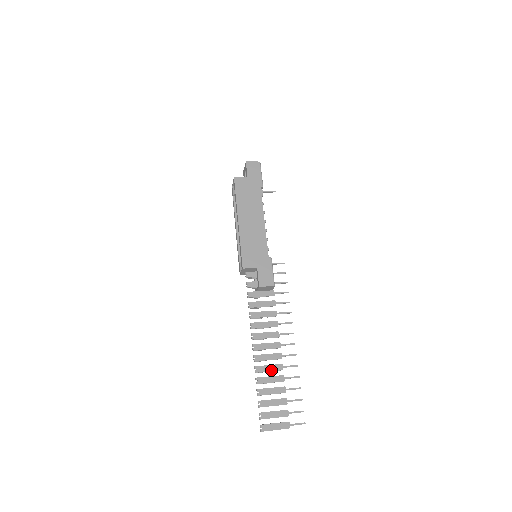
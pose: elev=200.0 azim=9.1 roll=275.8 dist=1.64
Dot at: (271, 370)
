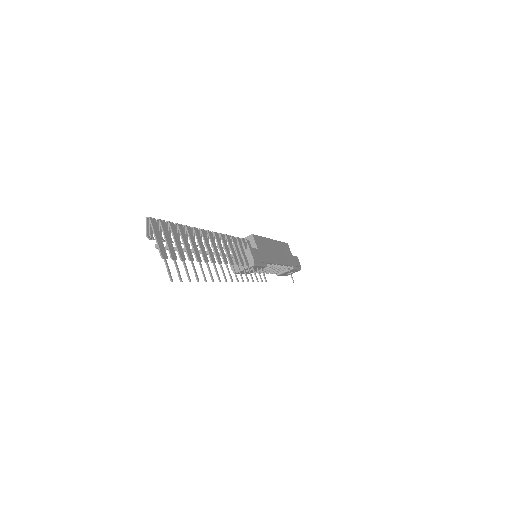
Dot at: (201, 246)
